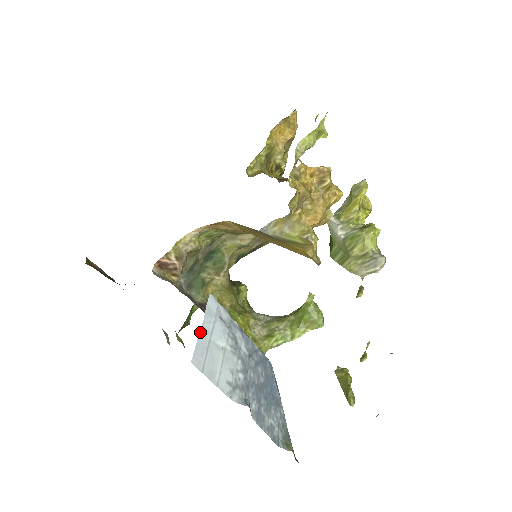
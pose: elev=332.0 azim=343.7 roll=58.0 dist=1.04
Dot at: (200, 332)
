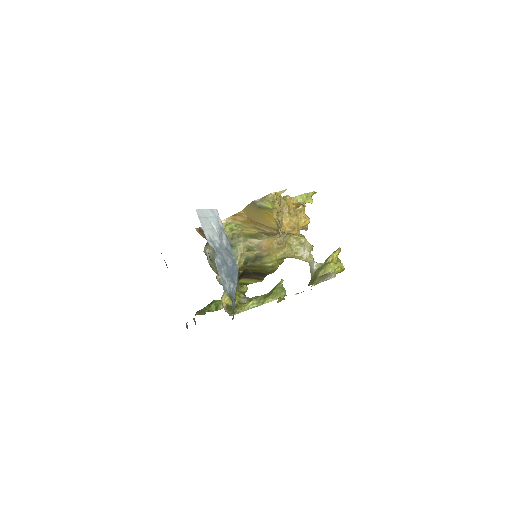
Dot at: (205, 209)
